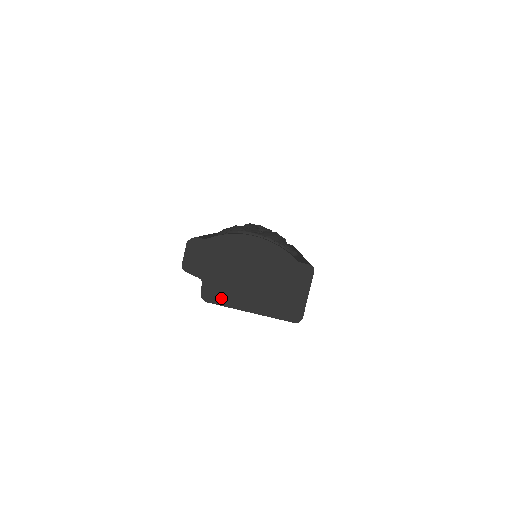
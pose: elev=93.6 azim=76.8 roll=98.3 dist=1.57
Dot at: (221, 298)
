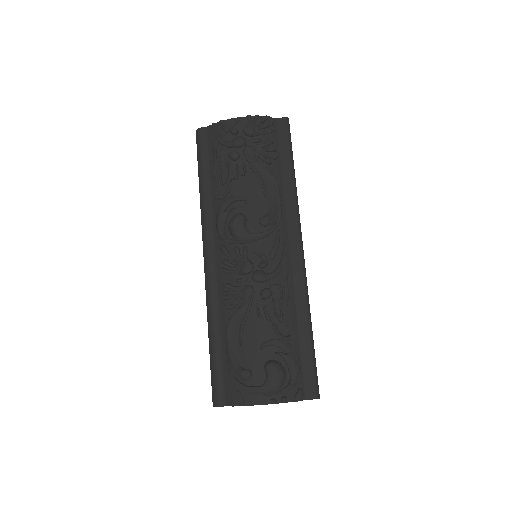
Dot at: occluded
